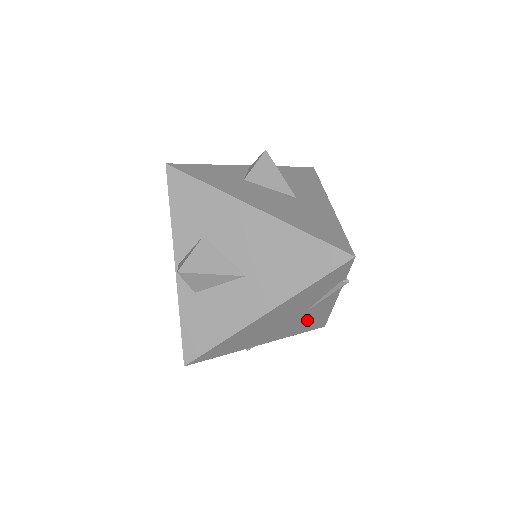
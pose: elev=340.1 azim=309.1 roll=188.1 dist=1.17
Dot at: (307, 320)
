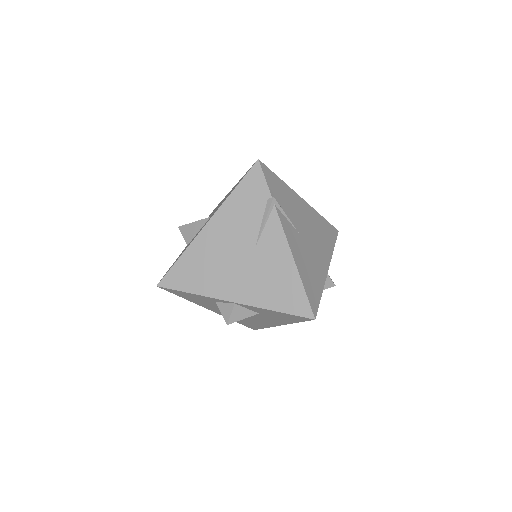
Dot at: (271, 275)
